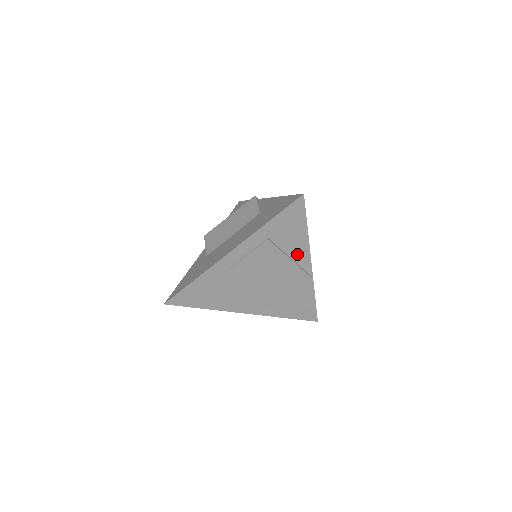
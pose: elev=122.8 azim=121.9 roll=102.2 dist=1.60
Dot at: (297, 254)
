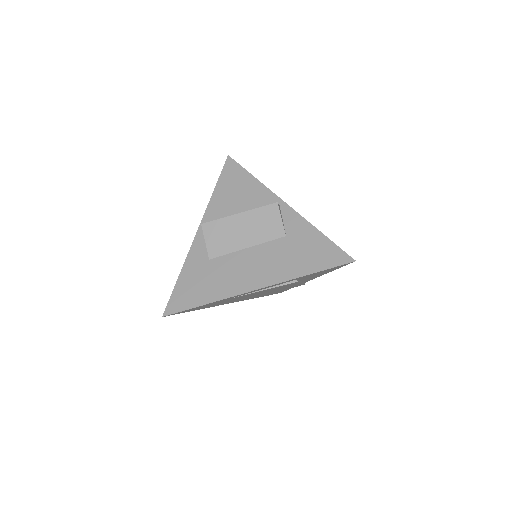
Dot at: (308, 279)
